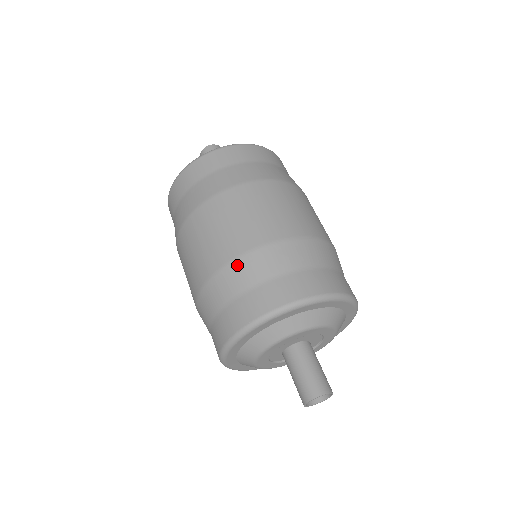
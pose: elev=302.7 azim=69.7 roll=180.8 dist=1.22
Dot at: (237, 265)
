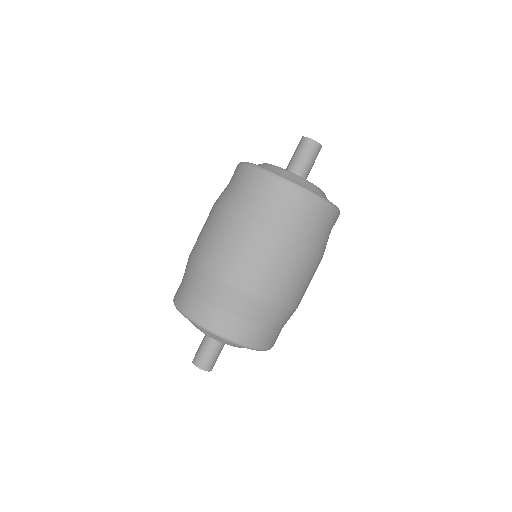
Dot at: (213, 281)
